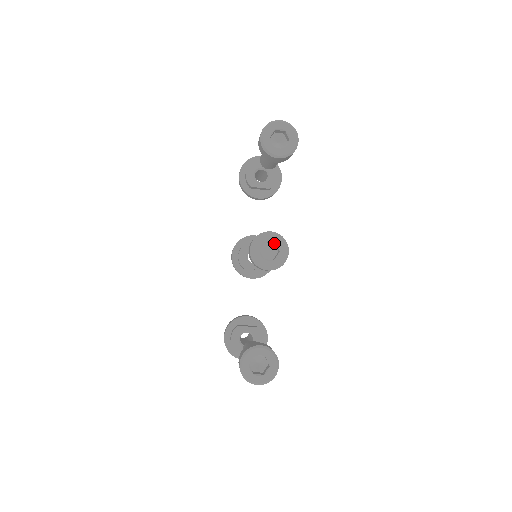
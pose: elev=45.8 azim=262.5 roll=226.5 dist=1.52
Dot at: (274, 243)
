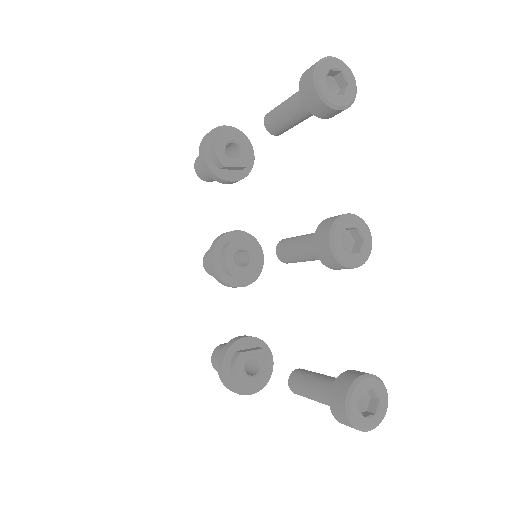
Dot at: (349, 229)
